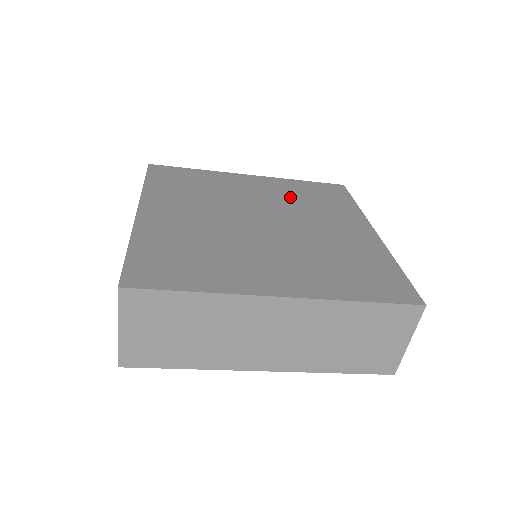
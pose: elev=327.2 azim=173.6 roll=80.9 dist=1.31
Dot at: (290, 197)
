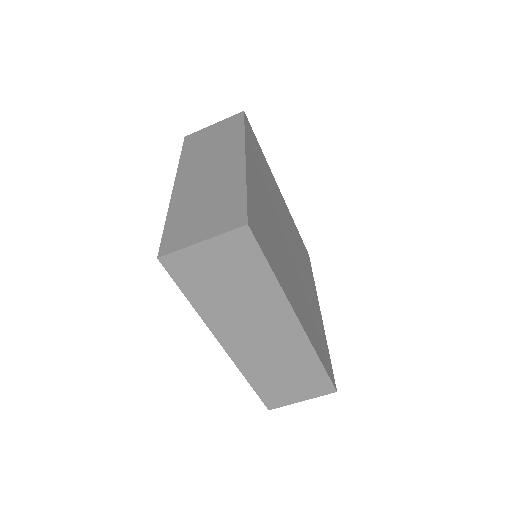
Dot at: (295, 237)
